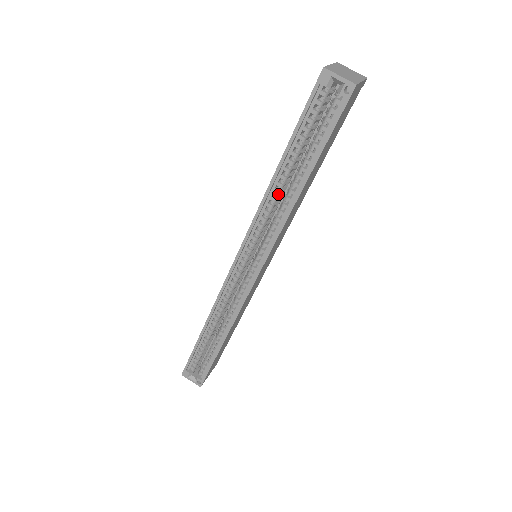
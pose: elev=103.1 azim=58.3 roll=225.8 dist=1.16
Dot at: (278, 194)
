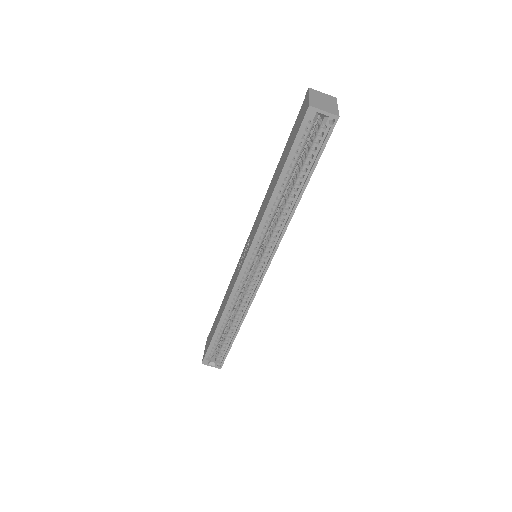
Dot at: (276, 208)
